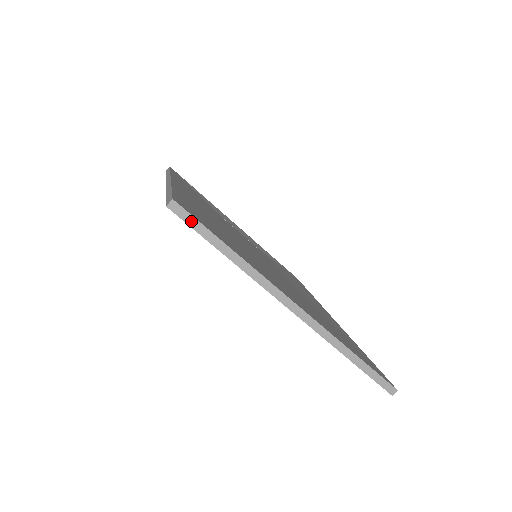
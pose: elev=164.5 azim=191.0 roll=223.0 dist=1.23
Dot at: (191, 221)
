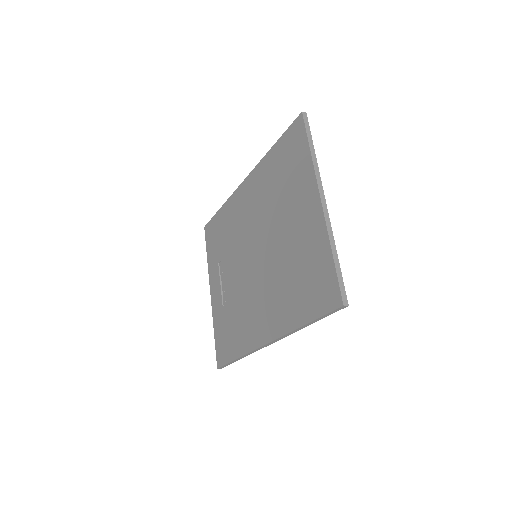
Dot at: (307, 125)
